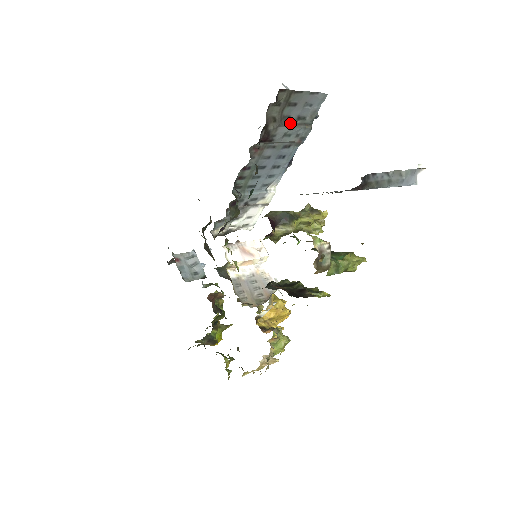
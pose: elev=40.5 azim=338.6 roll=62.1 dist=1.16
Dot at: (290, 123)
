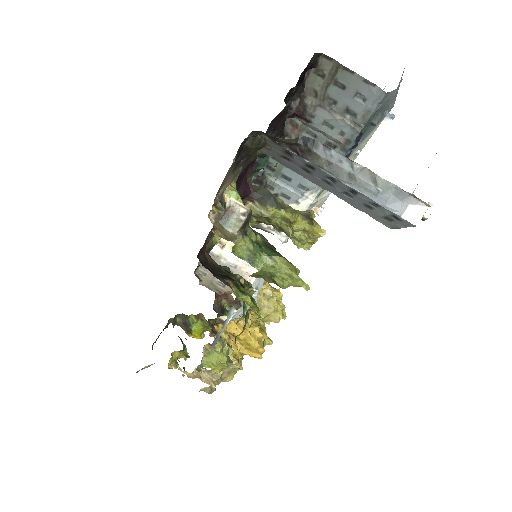
Dot at: (336, 111)
